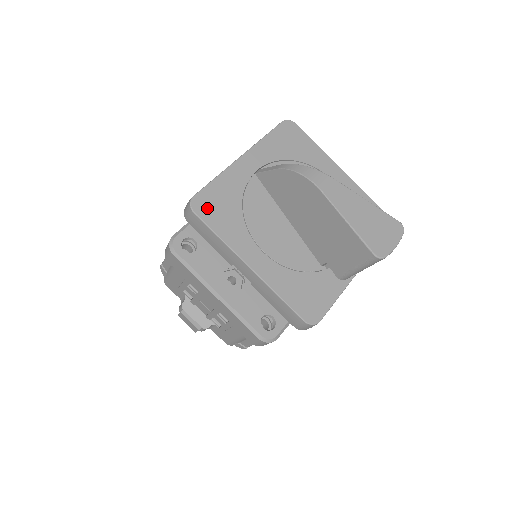
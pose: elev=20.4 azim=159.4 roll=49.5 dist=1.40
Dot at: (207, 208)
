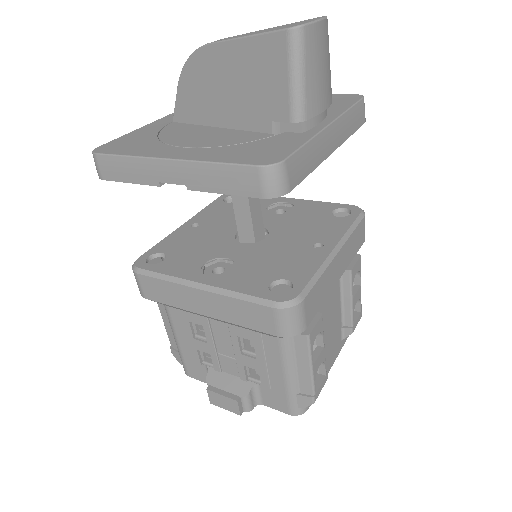
Dot at: (113, 148)
